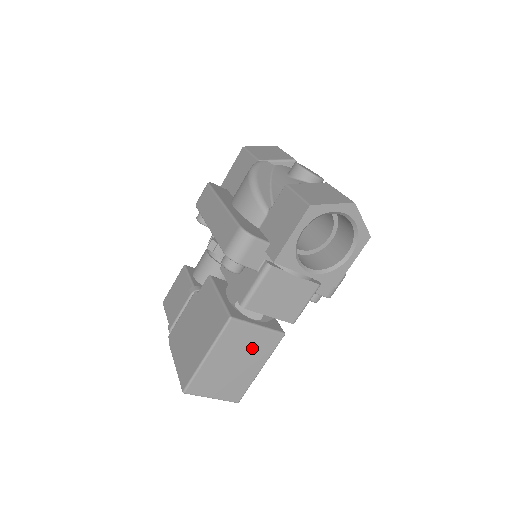
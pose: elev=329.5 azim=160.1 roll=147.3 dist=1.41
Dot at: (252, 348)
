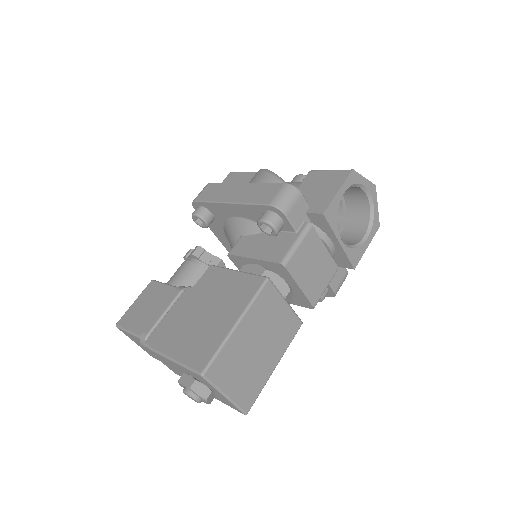
Dot at: (276, 330)
